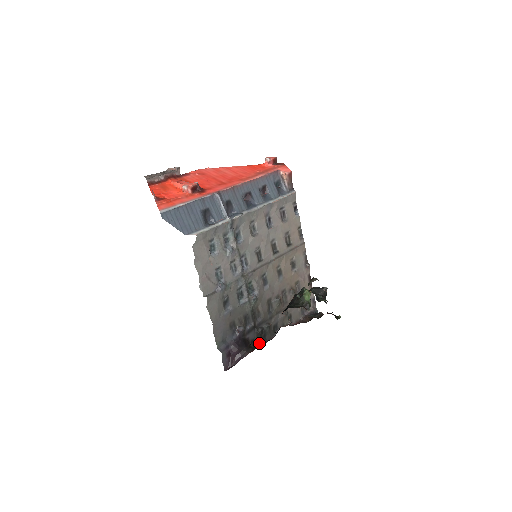
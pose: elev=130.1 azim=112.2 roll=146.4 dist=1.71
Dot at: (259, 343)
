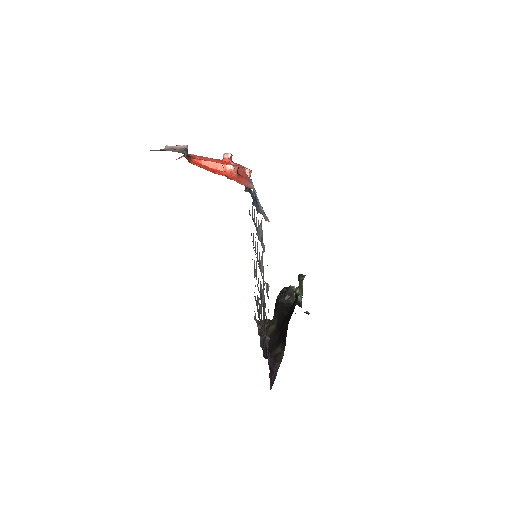
Dot at: (265, 355)
